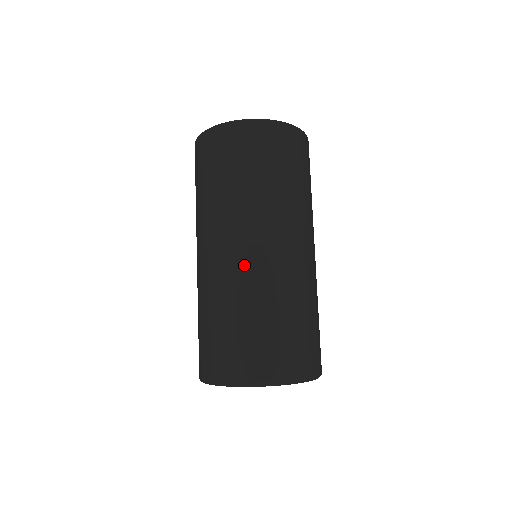
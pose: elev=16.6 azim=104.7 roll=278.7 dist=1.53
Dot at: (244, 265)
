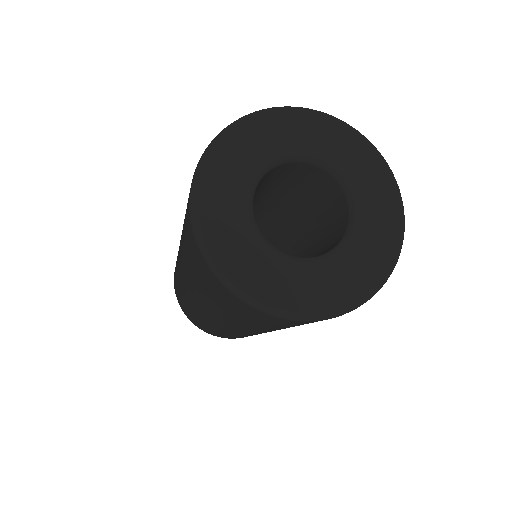
Dot at: occluded
